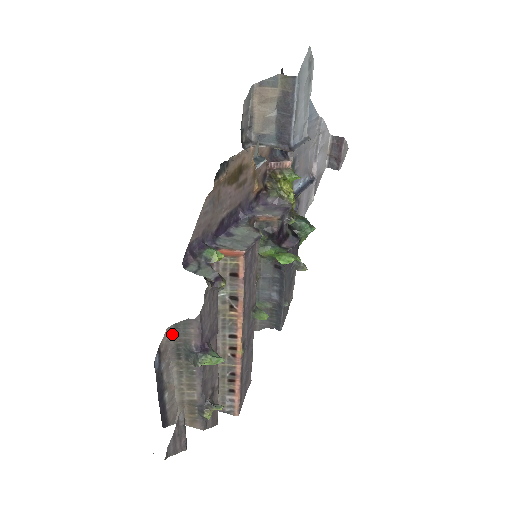
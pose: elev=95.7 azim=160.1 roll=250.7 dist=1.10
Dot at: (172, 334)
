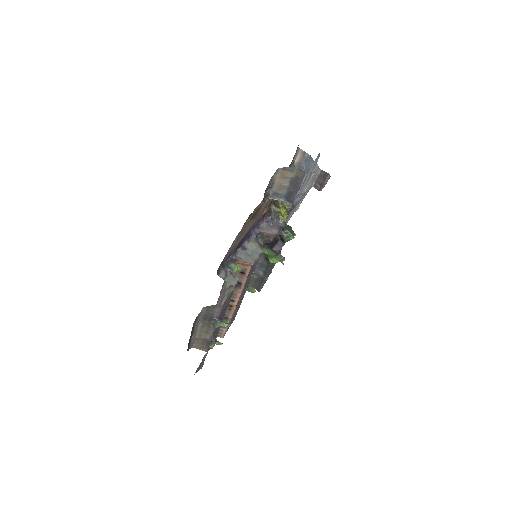
Dot at: (205, 310)
